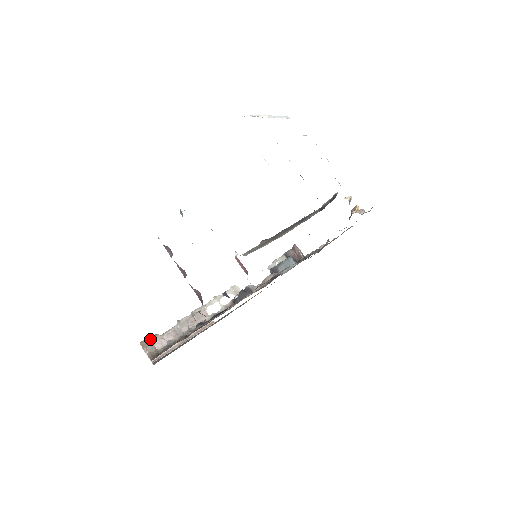
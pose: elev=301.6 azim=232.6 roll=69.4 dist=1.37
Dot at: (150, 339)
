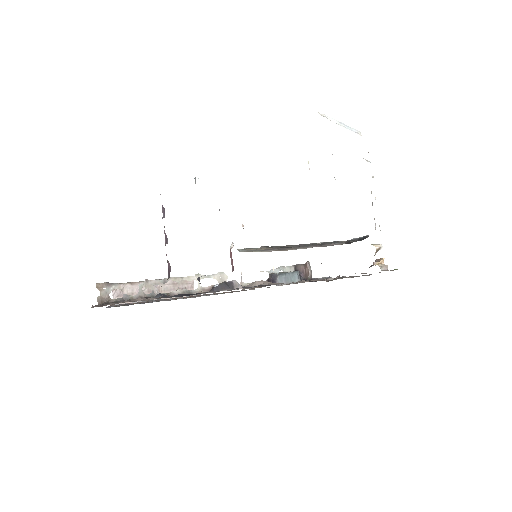
Dot at: (109, 284)
